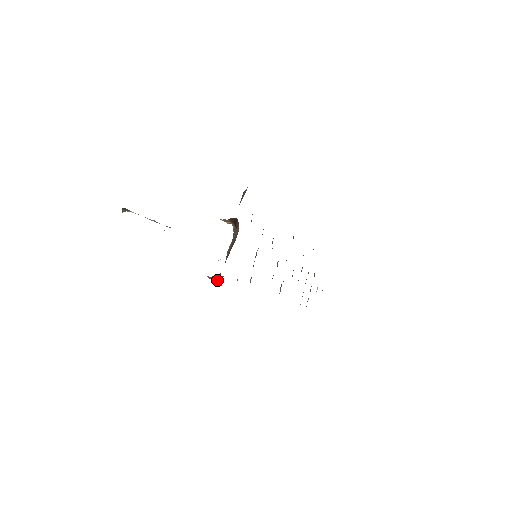
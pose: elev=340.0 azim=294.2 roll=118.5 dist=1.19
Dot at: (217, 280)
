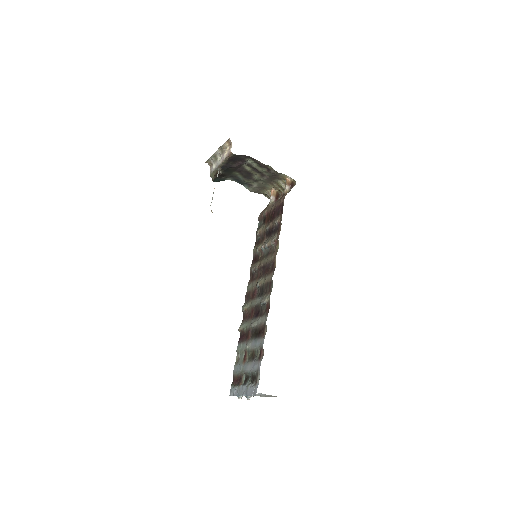
Dot at: (292, 185)
